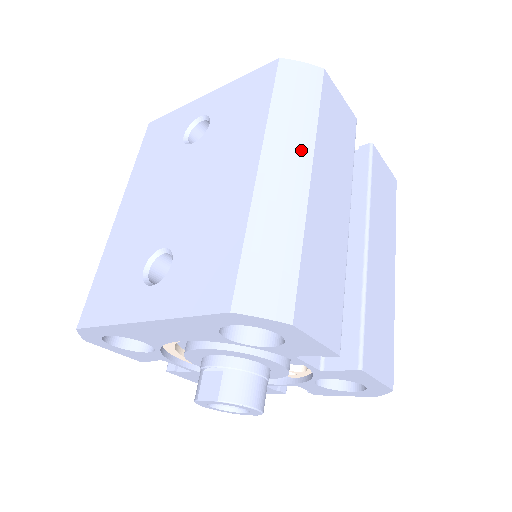
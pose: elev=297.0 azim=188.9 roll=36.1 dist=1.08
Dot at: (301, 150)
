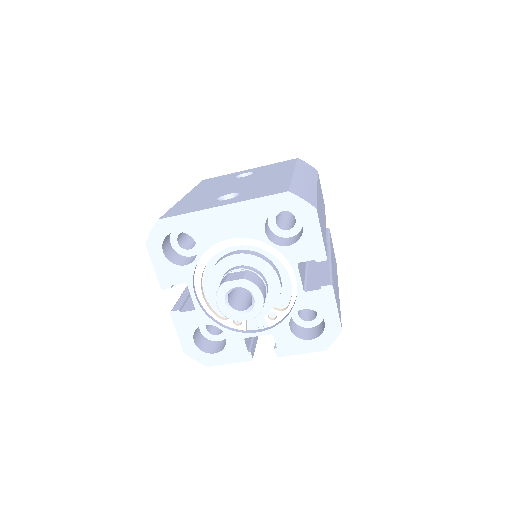
Dot at: (312, 179)
